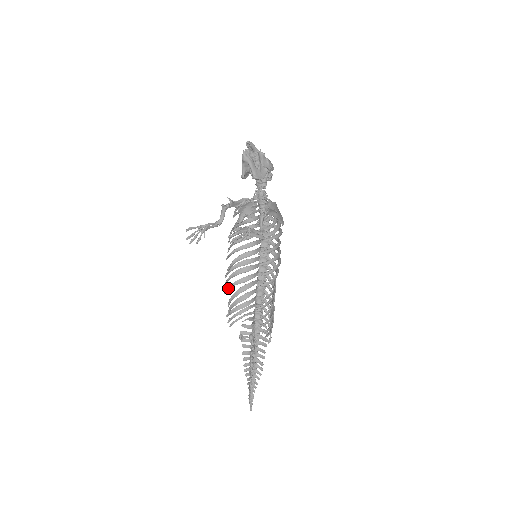
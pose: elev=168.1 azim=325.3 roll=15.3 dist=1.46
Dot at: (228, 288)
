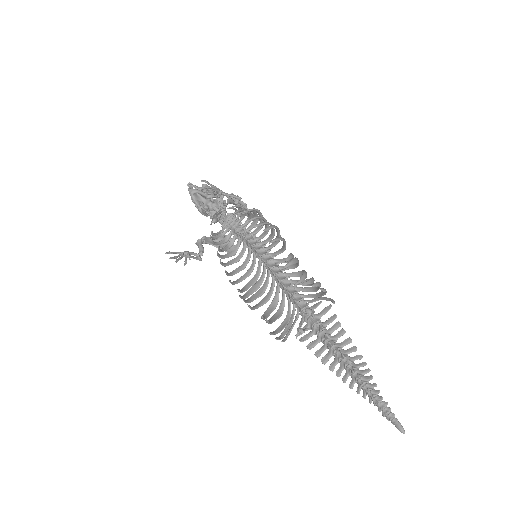
Dot at: (251, 307)
